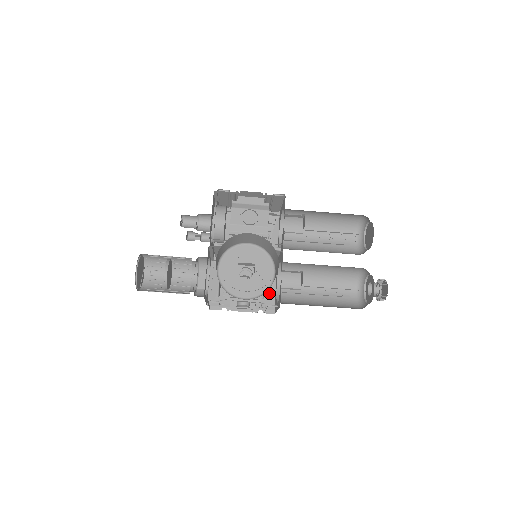
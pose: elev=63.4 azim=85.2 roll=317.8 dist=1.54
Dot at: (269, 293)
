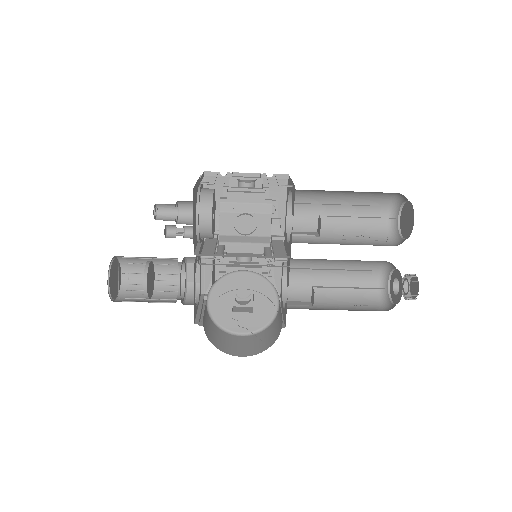
Dot at: (274, 276)
